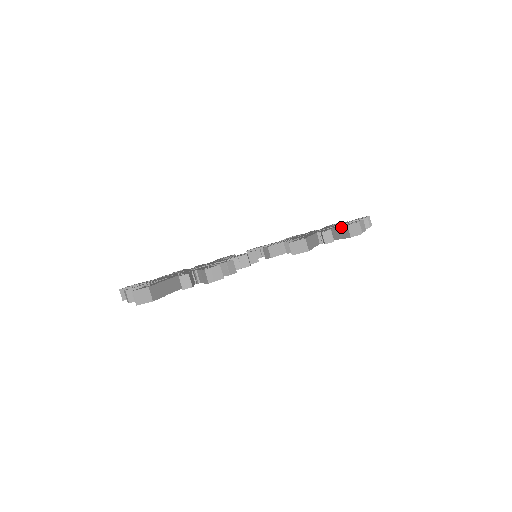
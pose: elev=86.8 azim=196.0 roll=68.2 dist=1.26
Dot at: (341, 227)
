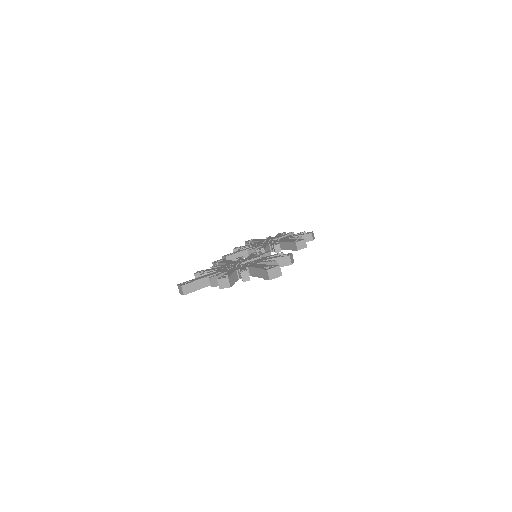
Dot at: (305, 234)
